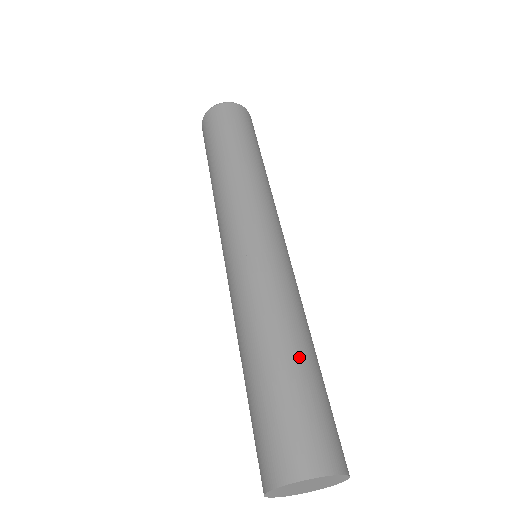
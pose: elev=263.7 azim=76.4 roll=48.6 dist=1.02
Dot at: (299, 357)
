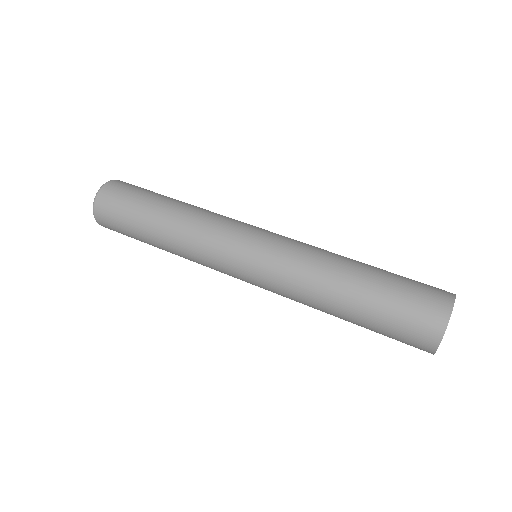
Dot at: (369, 266)
